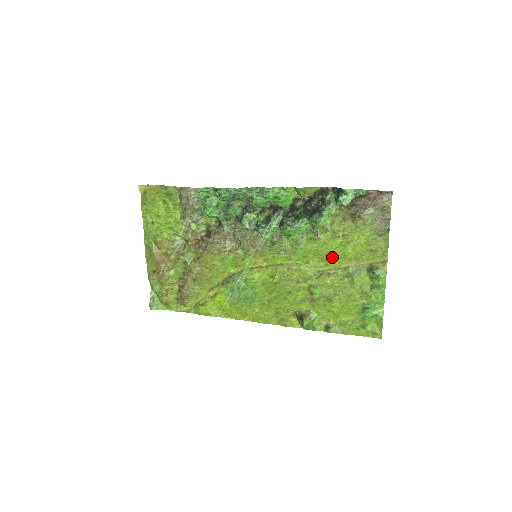
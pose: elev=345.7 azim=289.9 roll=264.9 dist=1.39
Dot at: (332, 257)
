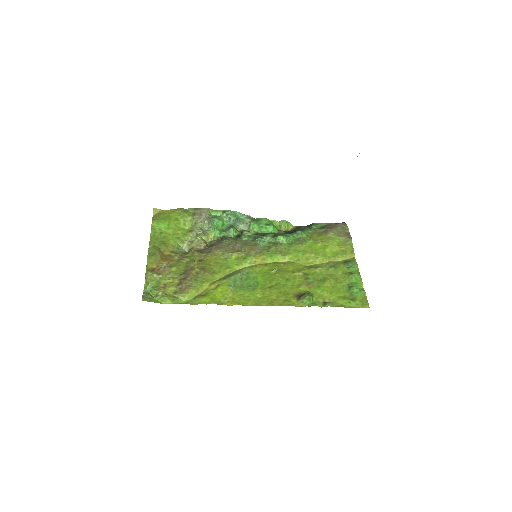
Dot at: (317, 255)
